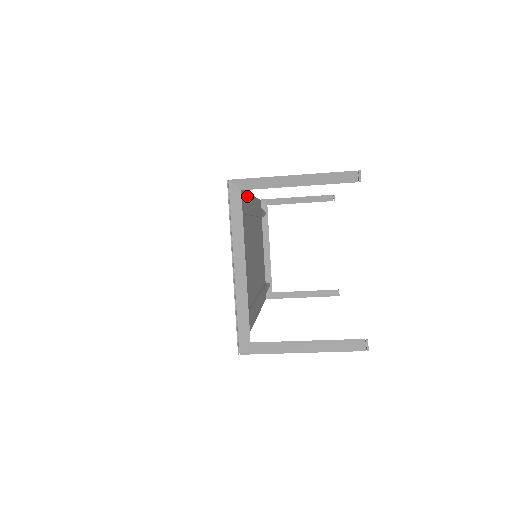
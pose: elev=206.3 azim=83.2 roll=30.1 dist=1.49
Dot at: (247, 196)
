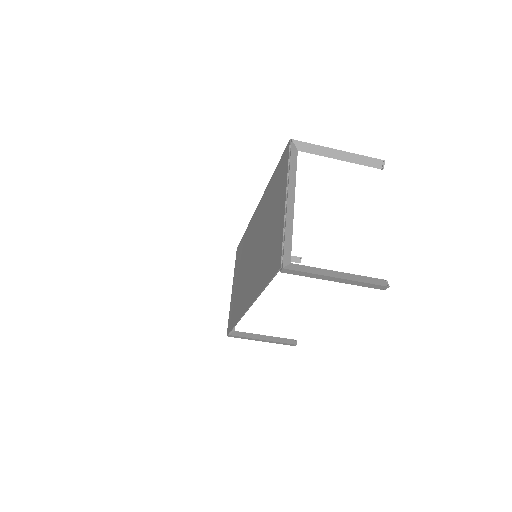
Dot at: occluded
